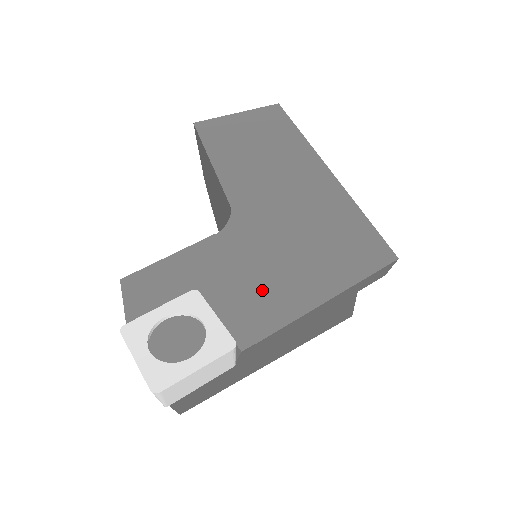
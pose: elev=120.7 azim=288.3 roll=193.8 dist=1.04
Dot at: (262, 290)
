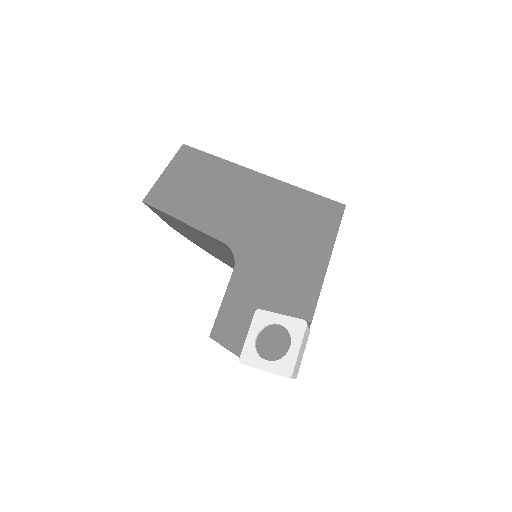
Dot at: (291, 281)
